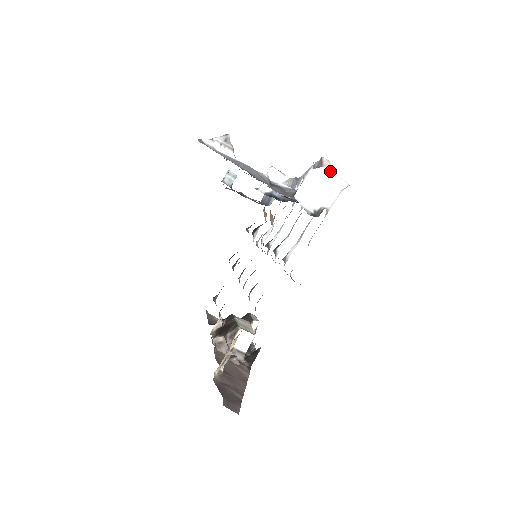
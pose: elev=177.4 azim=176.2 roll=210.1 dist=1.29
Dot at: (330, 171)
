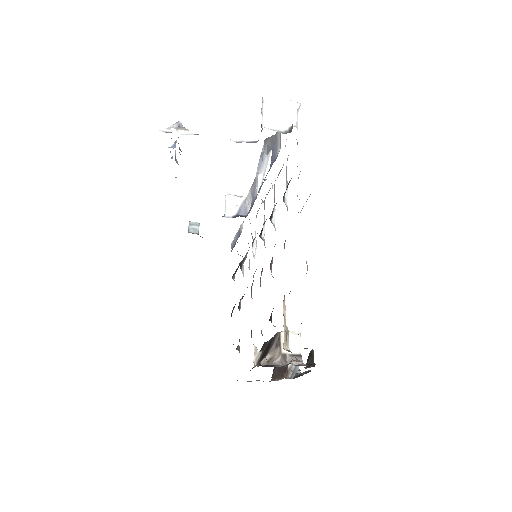
Dot at: occluded
